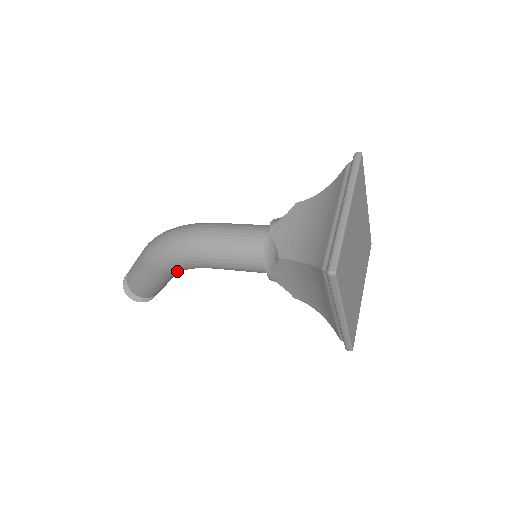
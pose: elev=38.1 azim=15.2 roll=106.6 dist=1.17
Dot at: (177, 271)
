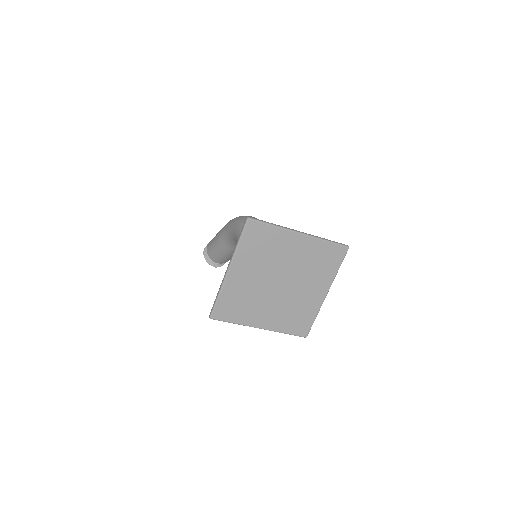
Dot at: (229, 235)
